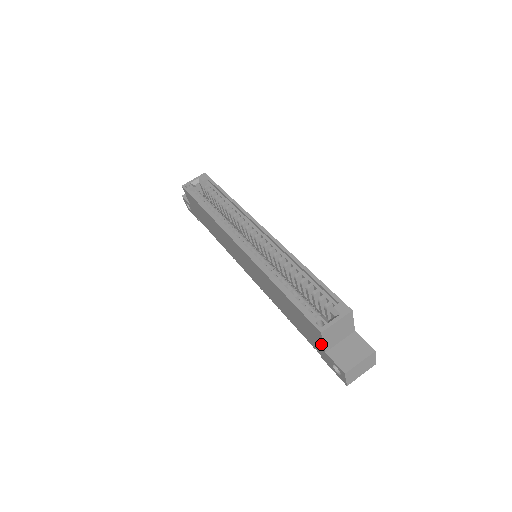
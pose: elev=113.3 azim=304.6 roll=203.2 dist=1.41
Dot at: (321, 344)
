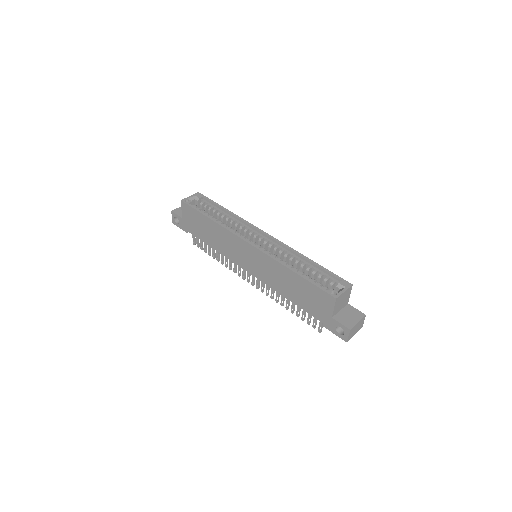
Dot at: (330, 311)
